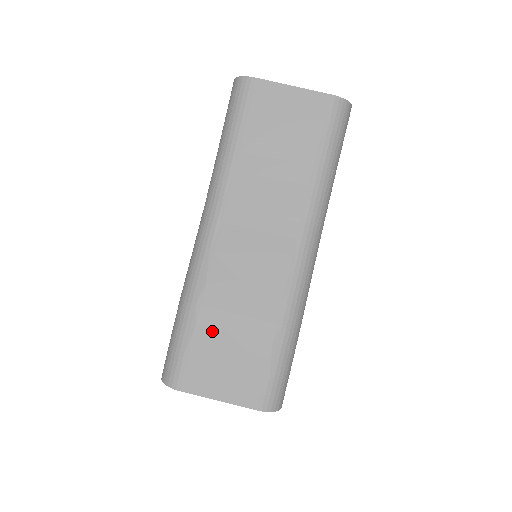
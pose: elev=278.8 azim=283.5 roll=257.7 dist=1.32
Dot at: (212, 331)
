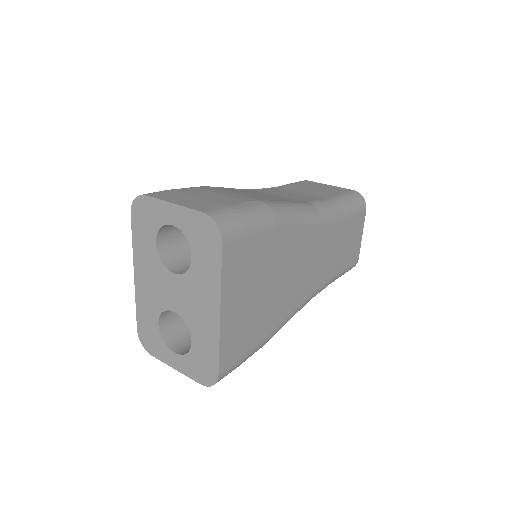
Dot at: (203, 190)
